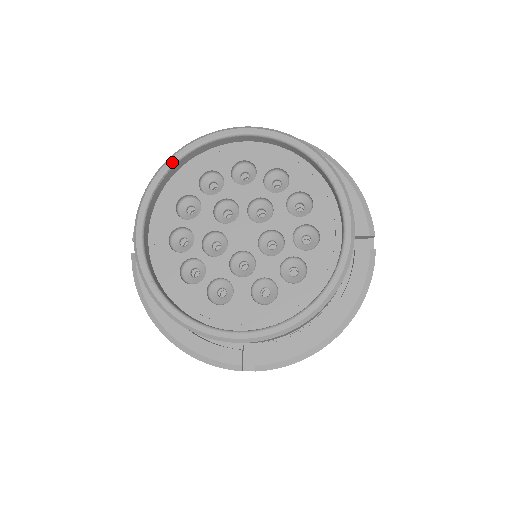
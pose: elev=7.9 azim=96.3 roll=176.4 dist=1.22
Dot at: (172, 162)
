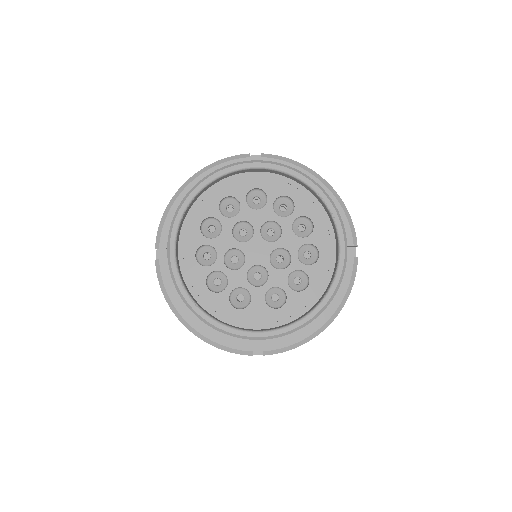
Dot at: (197, 190)
